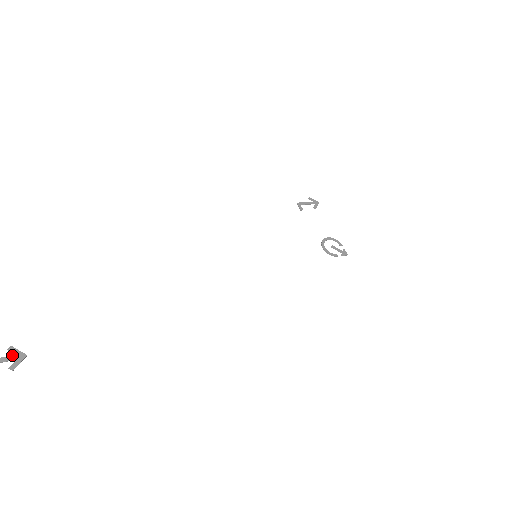
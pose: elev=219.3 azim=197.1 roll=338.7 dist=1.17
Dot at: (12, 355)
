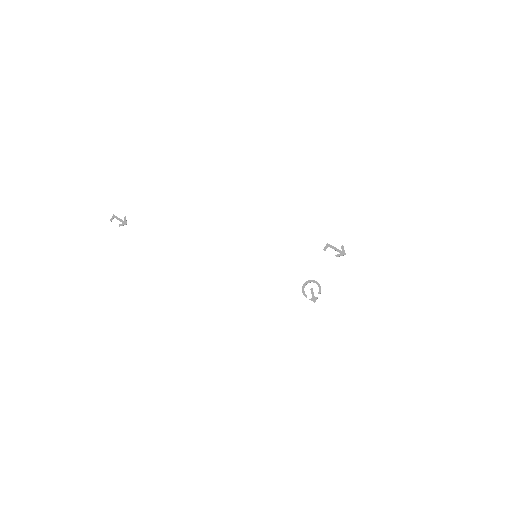
Dot at: occluded
